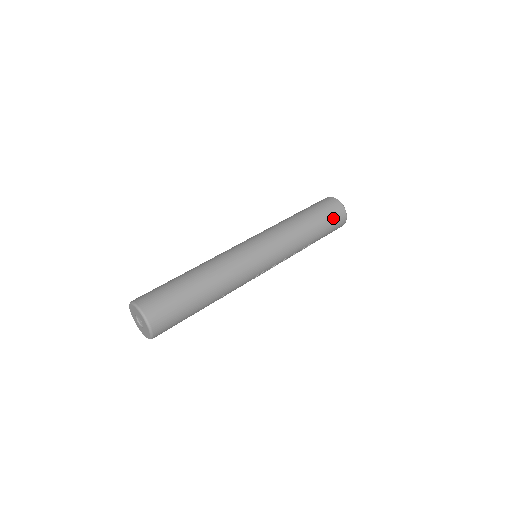
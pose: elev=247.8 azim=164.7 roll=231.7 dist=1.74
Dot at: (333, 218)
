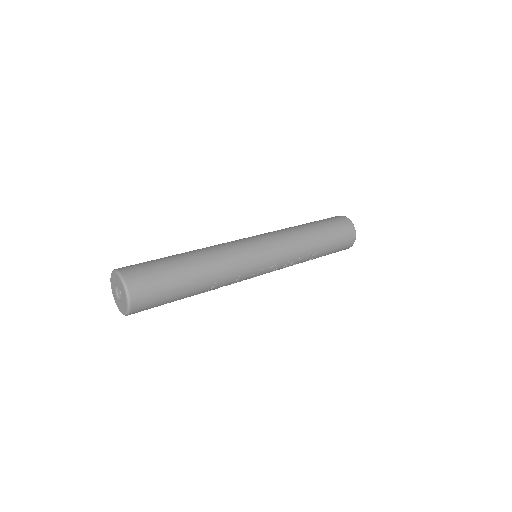
Dot at: (341, 231)
